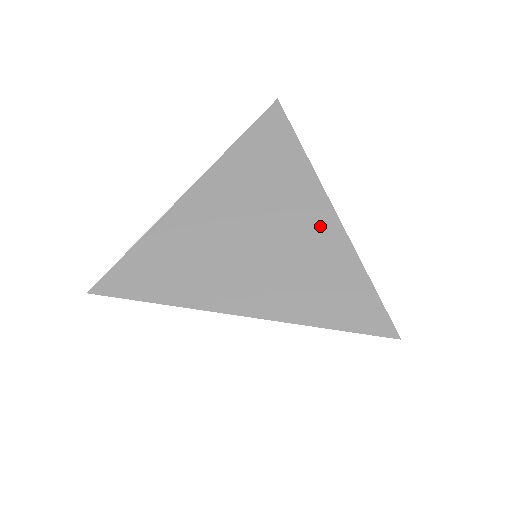
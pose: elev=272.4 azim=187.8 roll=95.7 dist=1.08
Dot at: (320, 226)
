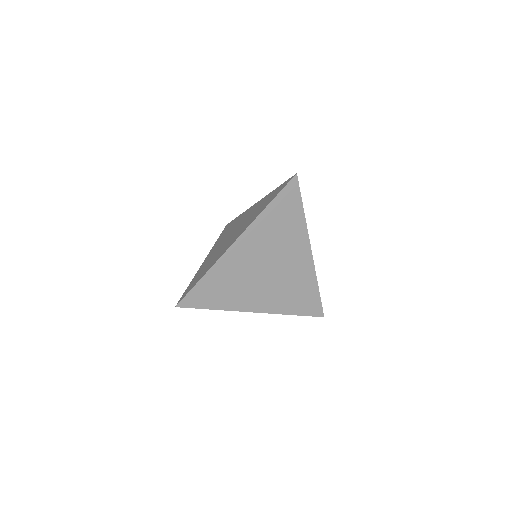
Dot at: (303, 265)
